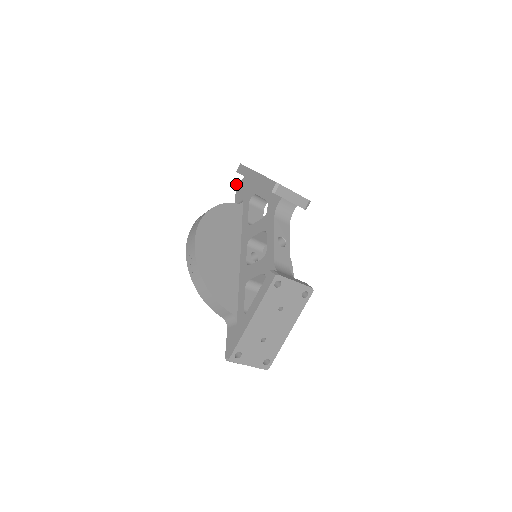
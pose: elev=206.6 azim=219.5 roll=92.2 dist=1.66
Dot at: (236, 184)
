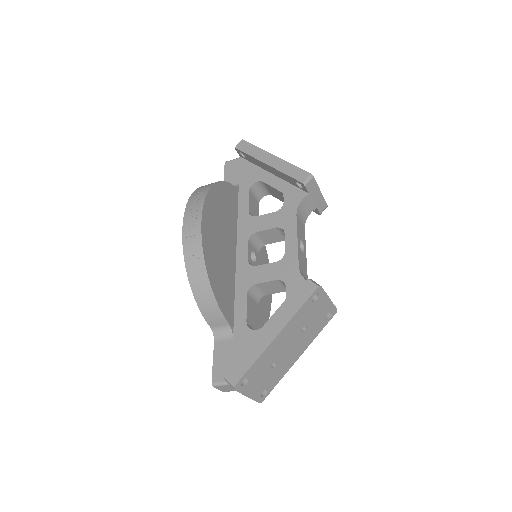
Dot at: (225, 163)
